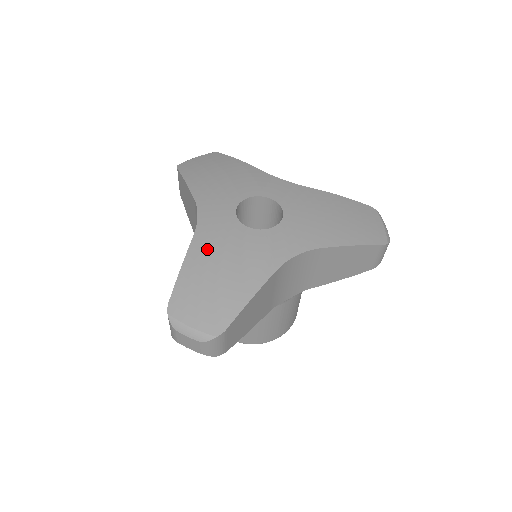
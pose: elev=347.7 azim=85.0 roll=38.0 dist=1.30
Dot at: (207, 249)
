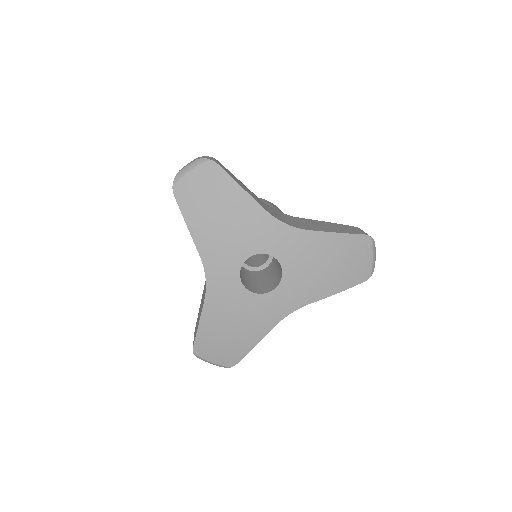
Dot at: (218, 312)
